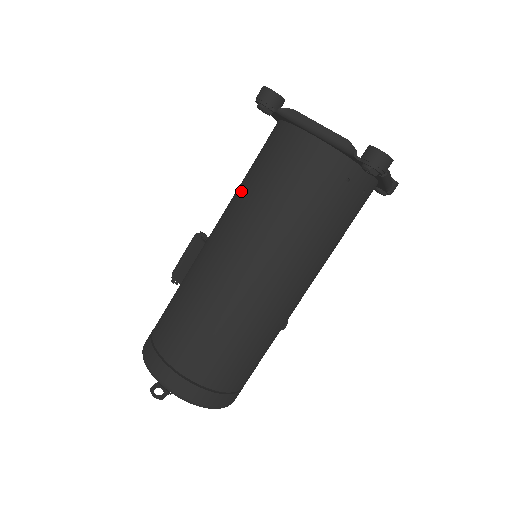
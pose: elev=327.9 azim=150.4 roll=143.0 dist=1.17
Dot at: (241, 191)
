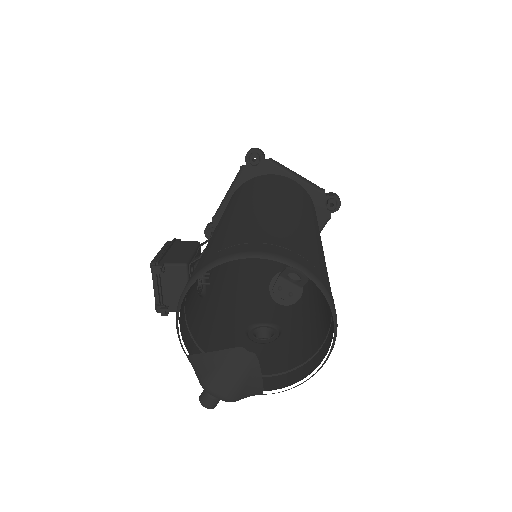
Dot at: (255, 189)
